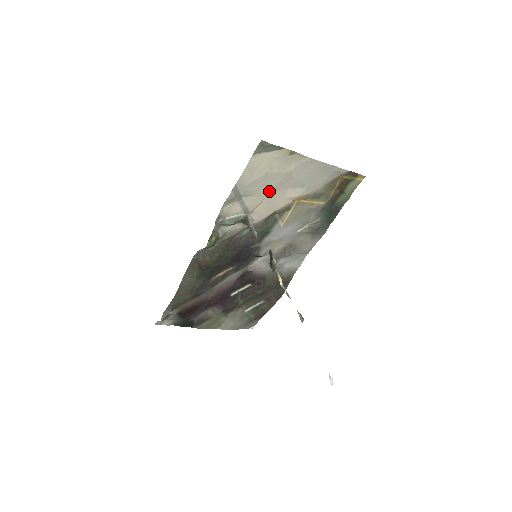
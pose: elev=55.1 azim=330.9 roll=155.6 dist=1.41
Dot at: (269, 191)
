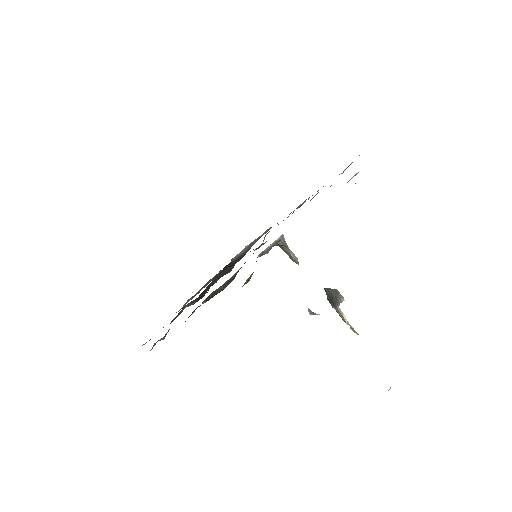
Dot at: occluded
